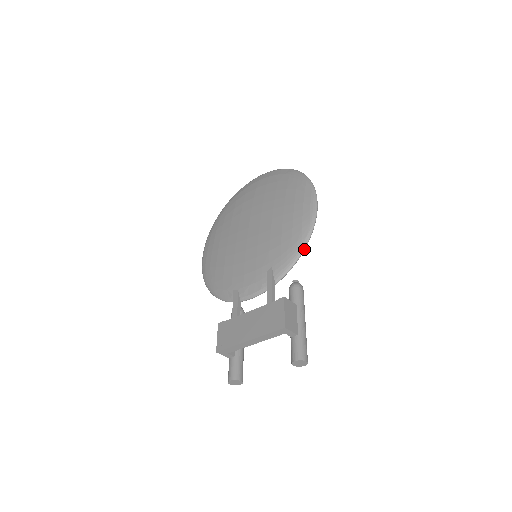
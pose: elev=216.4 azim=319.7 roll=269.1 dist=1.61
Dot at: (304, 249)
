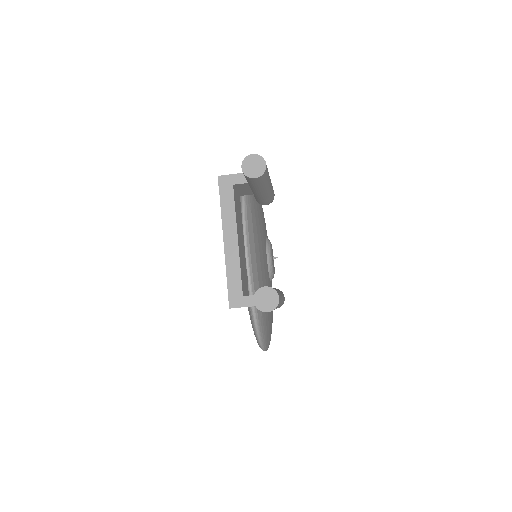
Dot at: occluded
